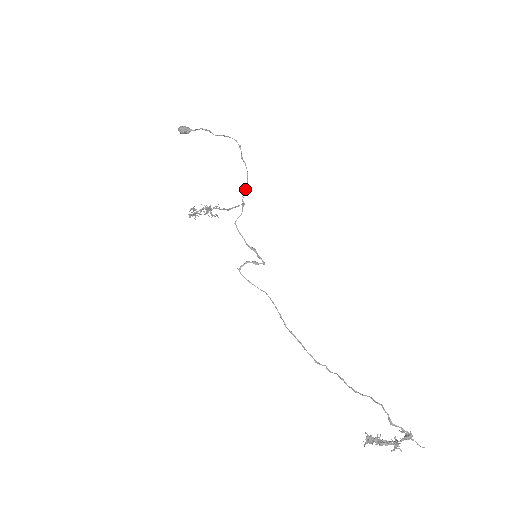
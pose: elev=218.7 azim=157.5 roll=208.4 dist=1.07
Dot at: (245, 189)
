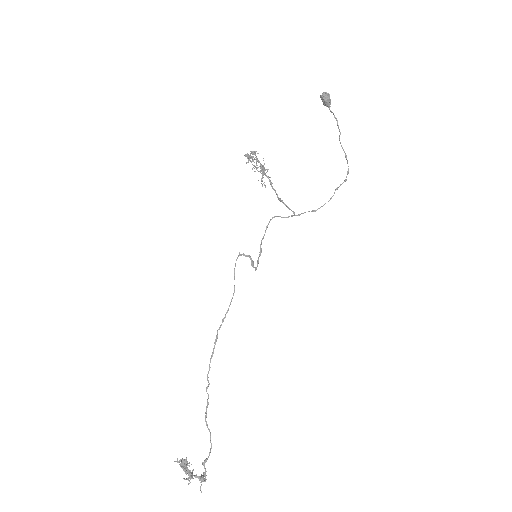
Dot at: (311, 211)
